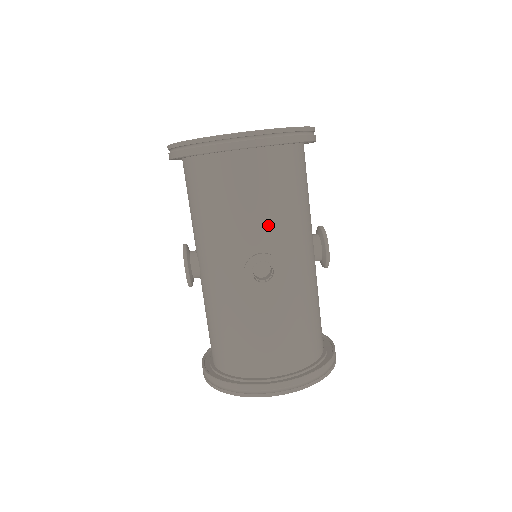
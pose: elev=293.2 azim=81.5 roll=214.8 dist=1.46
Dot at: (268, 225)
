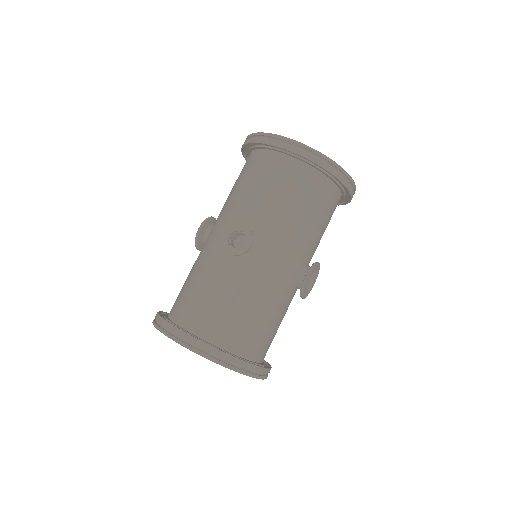
Dot at: (266, 214)
